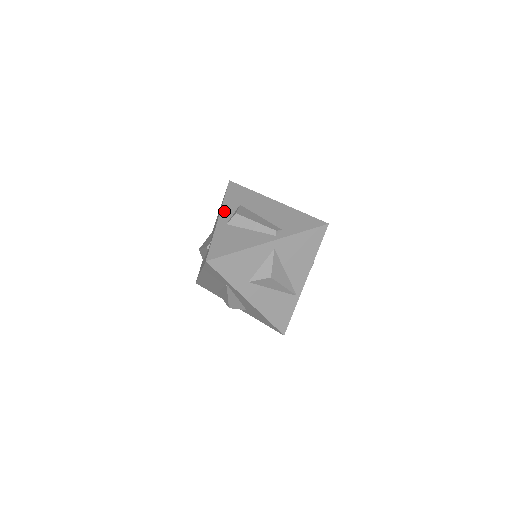
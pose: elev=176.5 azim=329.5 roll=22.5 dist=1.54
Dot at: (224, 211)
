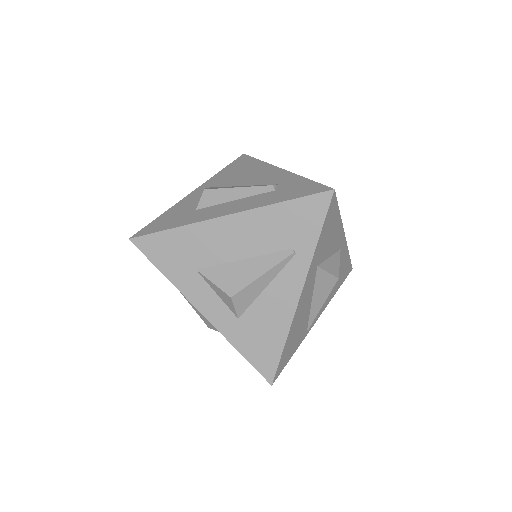
Dot at: occluded
